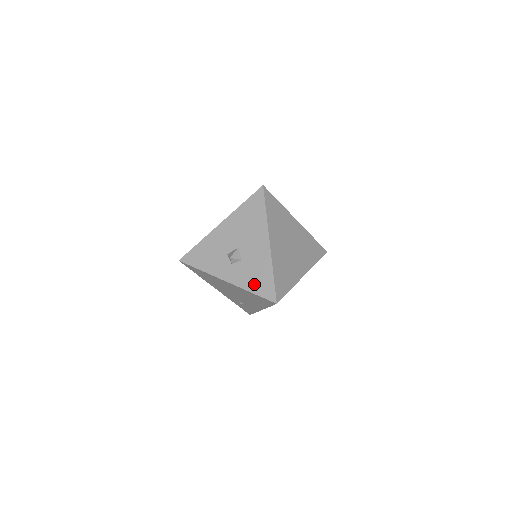
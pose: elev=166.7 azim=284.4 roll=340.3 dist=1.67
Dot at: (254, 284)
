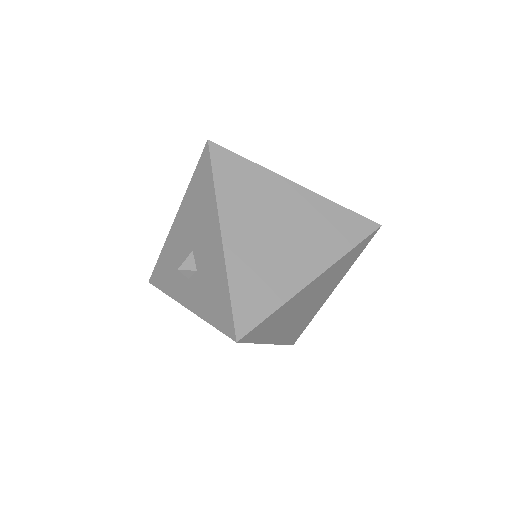
Dot at: (211, 309)
